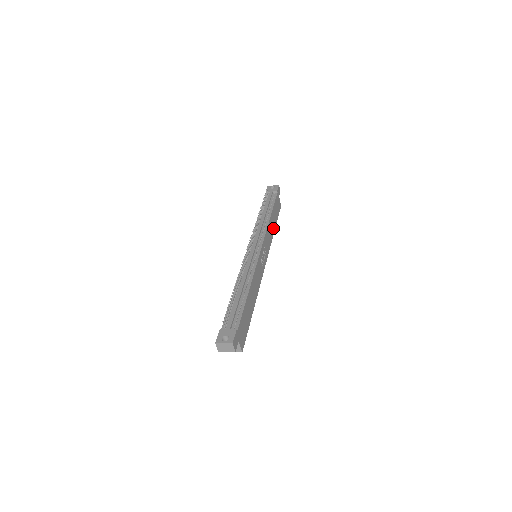
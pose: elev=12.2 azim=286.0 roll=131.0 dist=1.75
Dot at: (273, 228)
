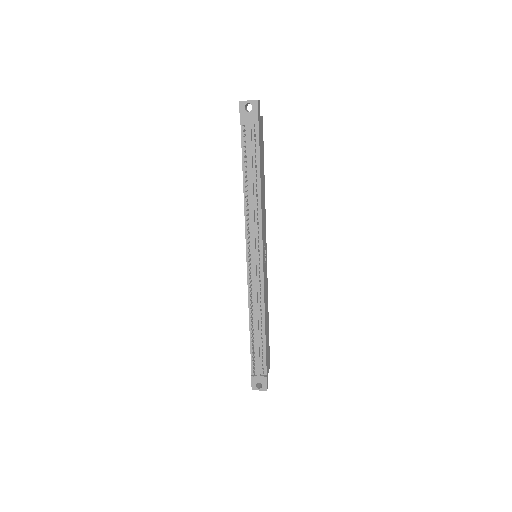
Dot at: (263, 186)
